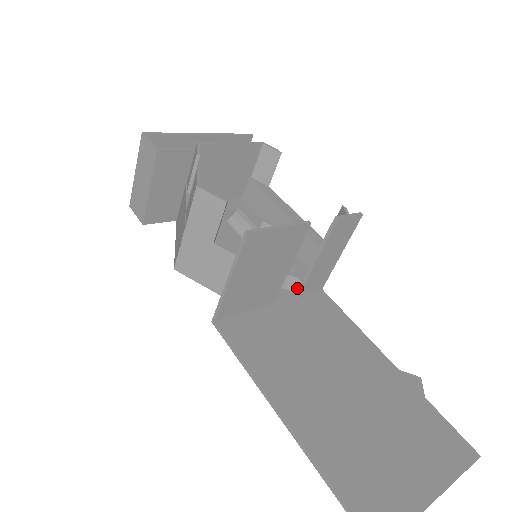
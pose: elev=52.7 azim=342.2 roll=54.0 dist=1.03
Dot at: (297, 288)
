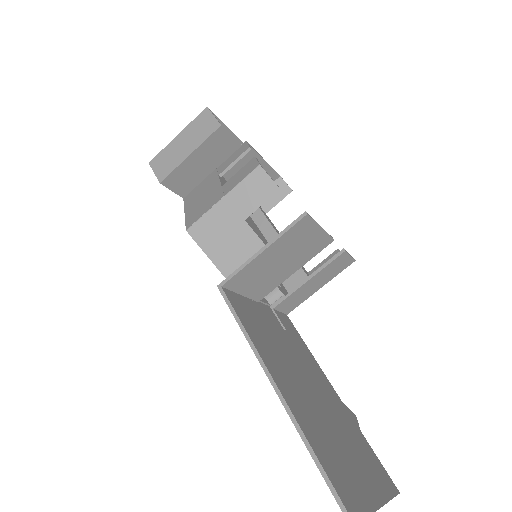
Dot at: (275, 301)
